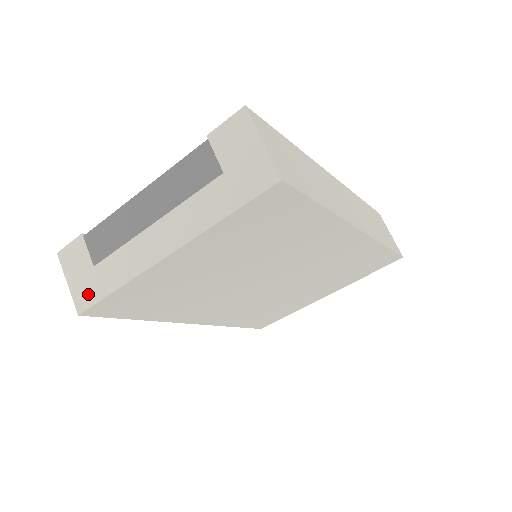
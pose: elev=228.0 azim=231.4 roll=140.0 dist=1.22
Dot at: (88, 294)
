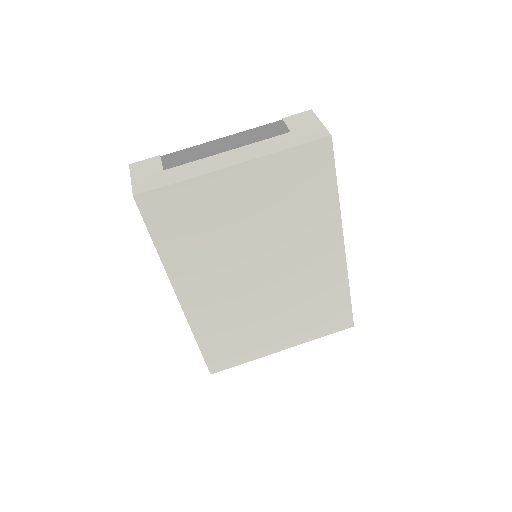
Dot at: (150, 184)
